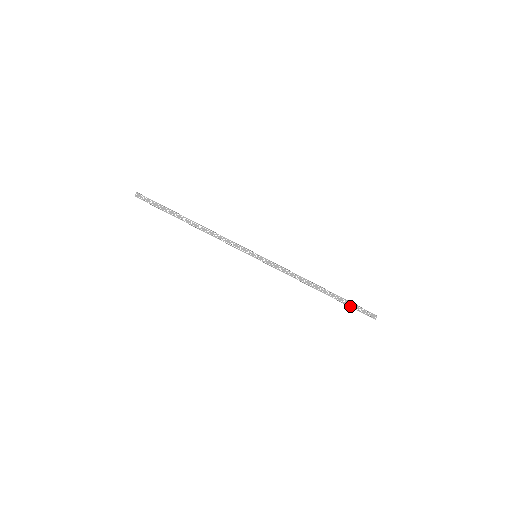
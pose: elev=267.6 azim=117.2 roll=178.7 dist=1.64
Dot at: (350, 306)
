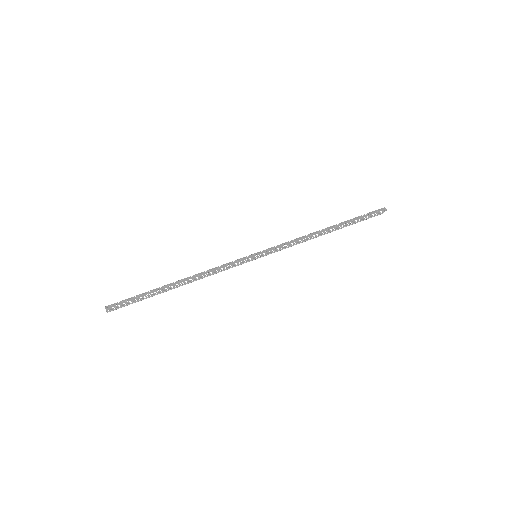
Dot at: (360, 219)
